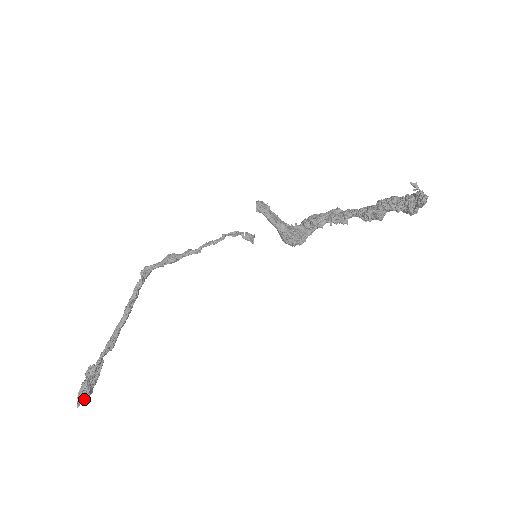
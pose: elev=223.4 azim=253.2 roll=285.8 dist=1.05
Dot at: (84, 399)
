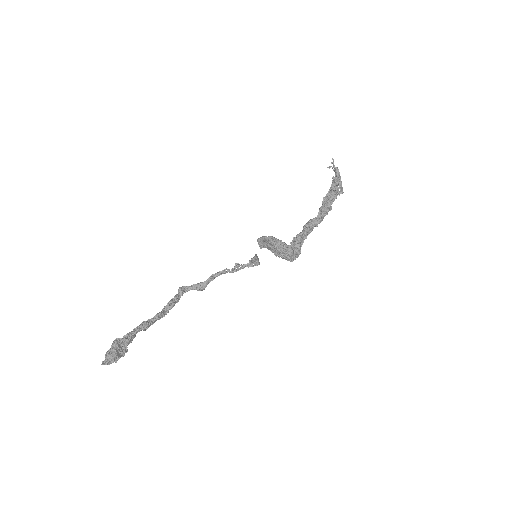
Dot at: (110, 357)
